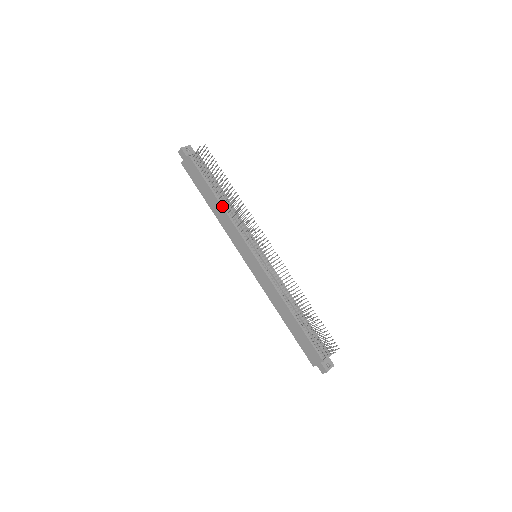
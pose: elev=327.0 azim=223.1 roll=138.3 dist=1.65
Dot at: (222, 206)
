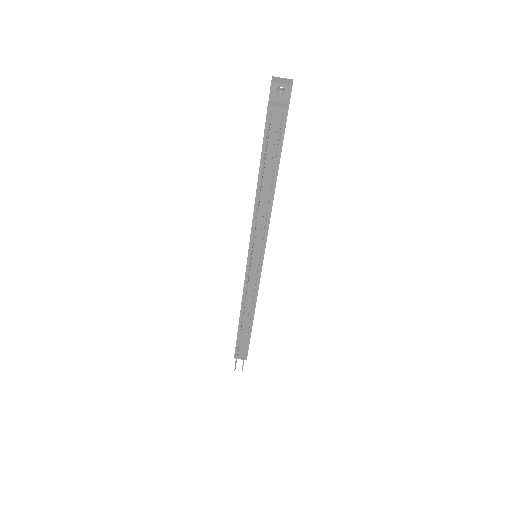
Dot at: (256, 194)
